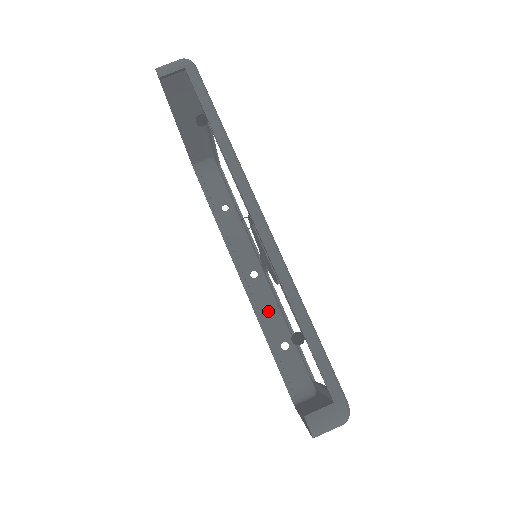
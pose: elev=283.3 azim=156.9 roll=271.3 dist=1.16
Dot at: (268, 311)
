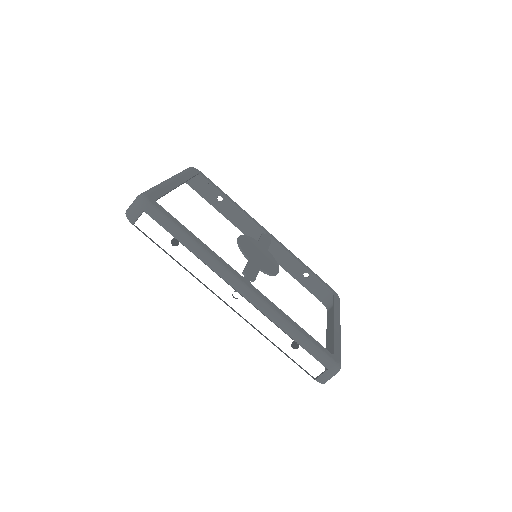
Dot at: (285, 258)
